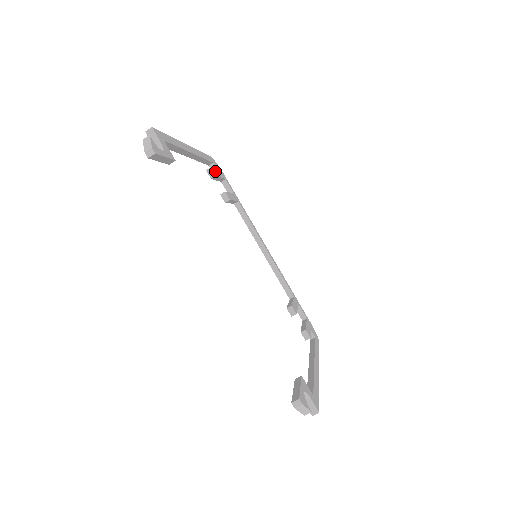
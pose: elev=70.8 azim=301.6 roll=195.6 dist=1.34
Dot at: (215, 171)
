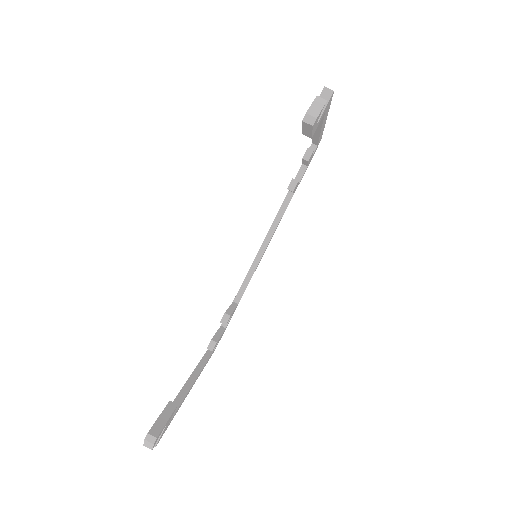
Dot at: occluded
